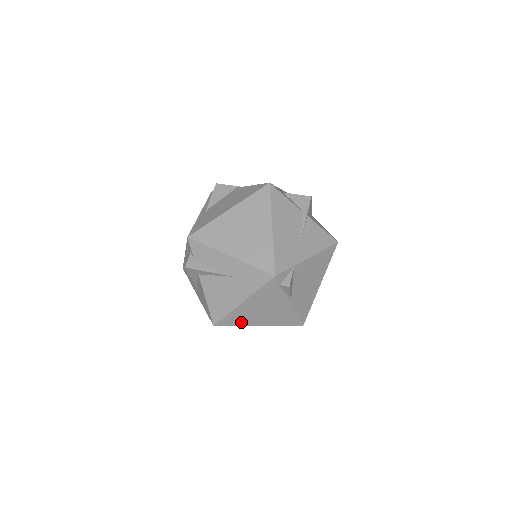
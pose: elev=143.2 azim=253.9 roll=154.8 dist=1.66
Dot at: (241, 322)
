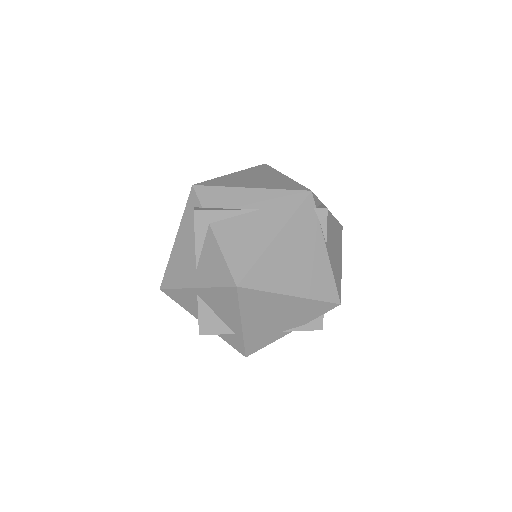
Dot at: (271, 283)
